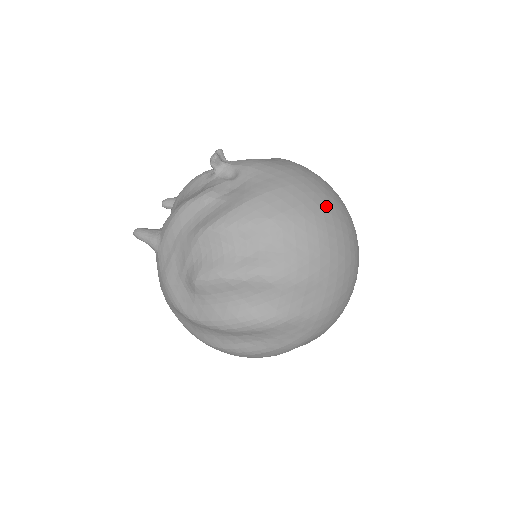
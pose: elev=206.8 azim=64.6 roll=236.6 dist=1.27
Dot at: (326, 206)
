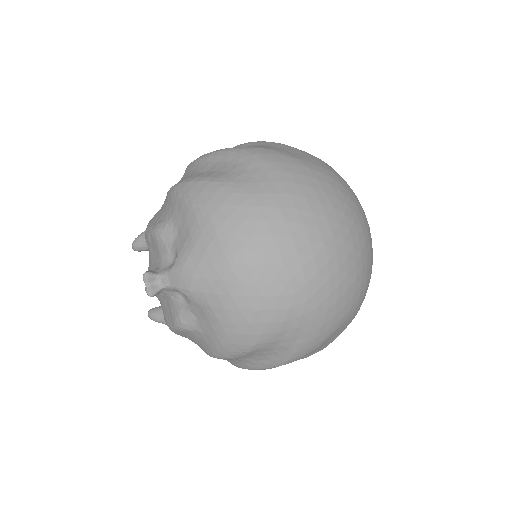
Dot at: (295, 282)
